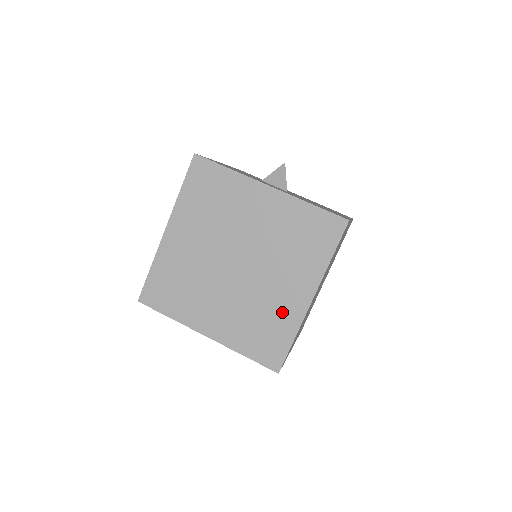
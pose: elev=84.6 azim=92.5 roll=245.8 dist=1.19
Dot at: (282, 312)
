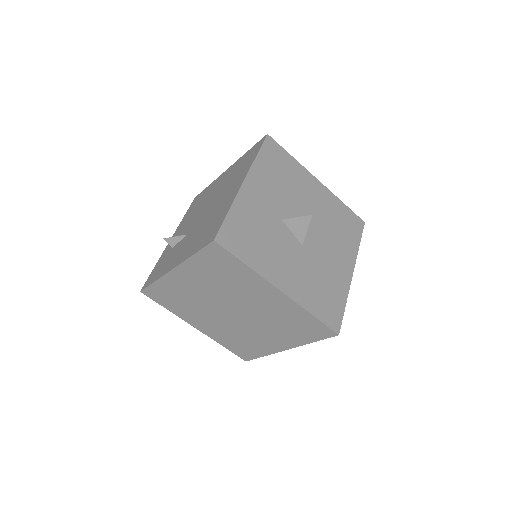
Dot at: (261, 344)
